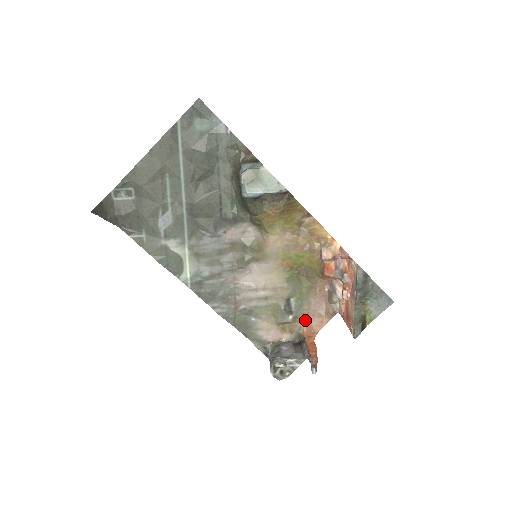
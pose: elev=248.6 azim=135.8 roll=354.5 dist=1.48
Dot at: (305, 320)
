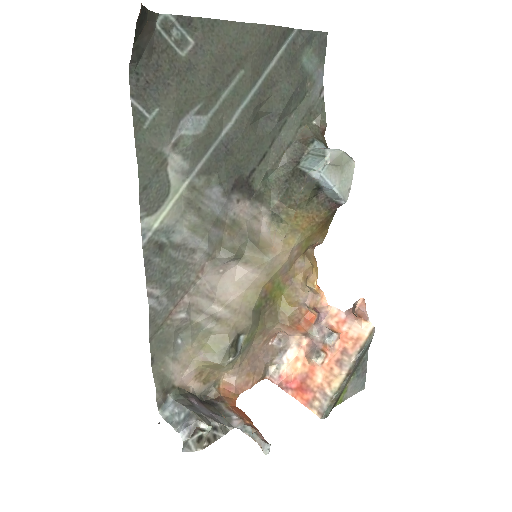
Dot at: (229, 372)
